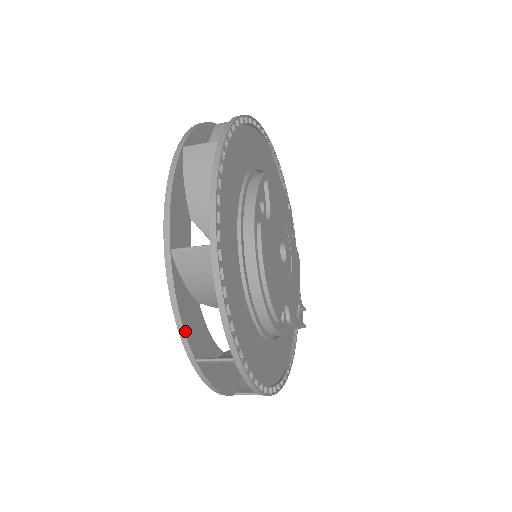
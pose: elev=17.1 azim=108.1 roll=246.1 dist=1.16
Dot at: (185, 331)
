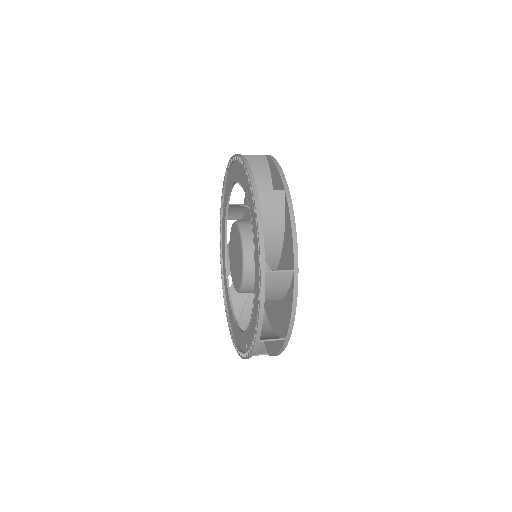
Dot at: occluded
